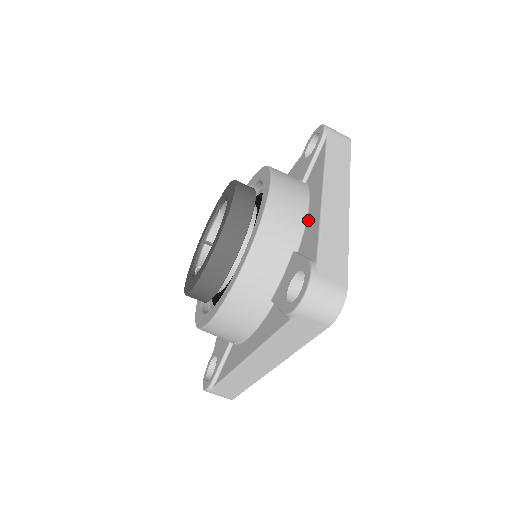
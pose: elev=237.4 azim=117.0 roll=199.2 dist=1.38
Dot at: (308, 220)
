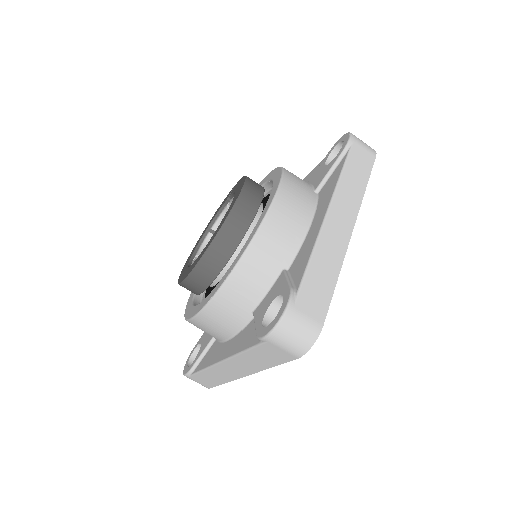
Dot at: (306, 239)
